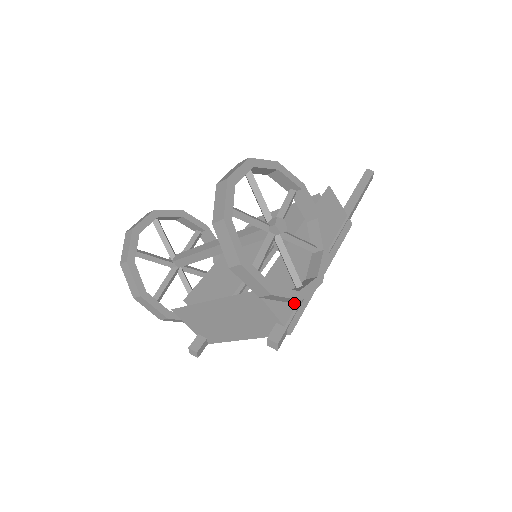
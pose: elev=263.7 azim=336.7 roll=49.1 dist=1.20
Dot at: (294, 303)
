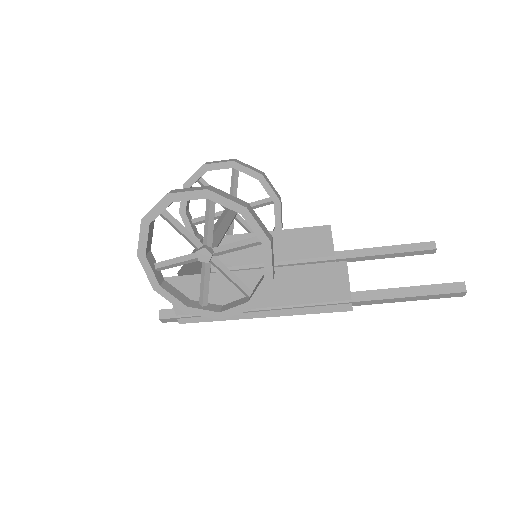
Dot at: occluded
